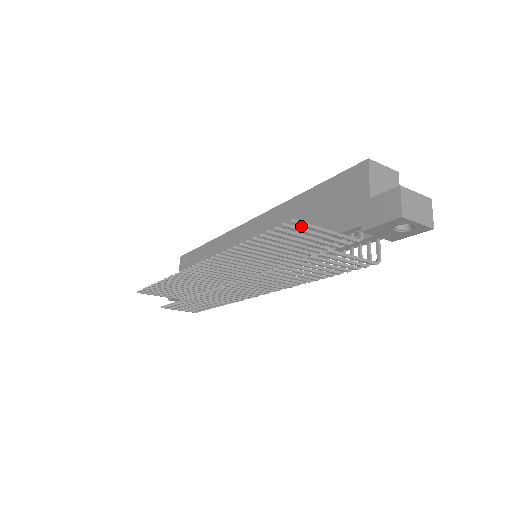
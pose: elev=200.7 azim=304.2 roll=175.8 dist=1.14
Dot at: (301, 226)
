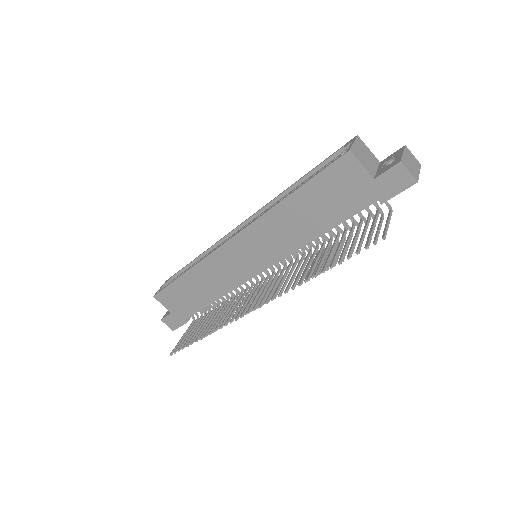
Dot at: (307, 222)
